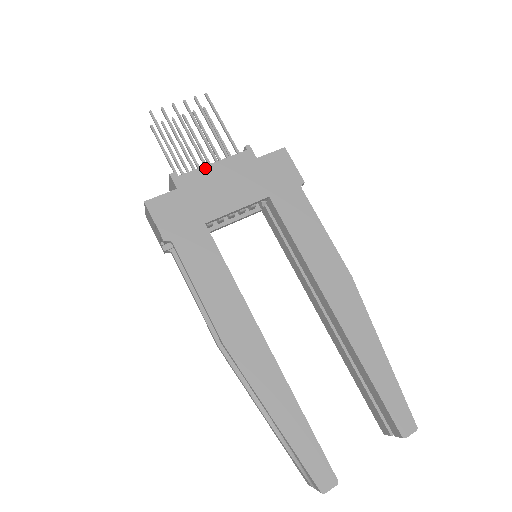
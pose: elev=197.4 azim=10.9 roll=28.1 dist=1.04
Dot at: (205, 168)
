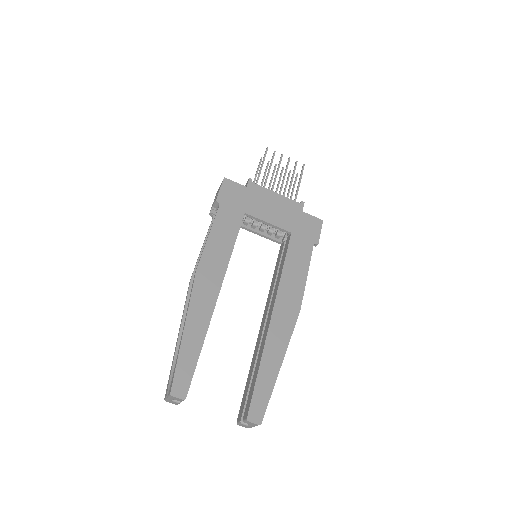
Dot at: (270, 191)
